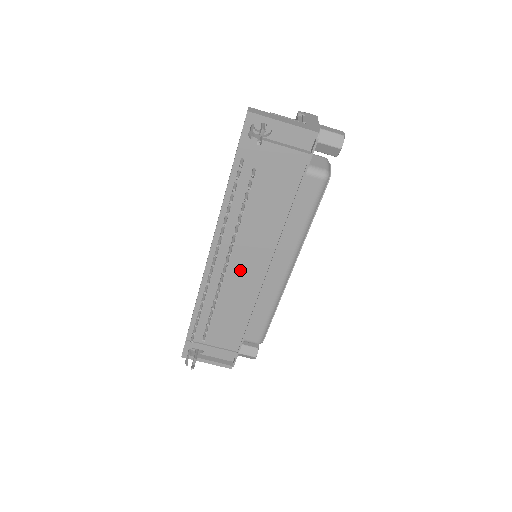
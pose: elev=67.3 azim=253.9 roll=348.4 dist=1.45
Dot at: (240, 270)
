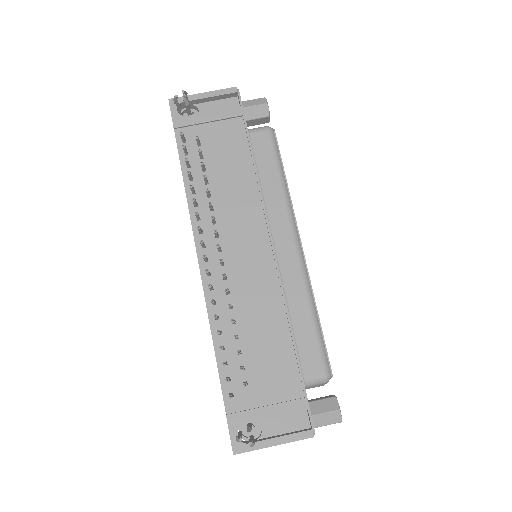
Dot at: (241, 261)
